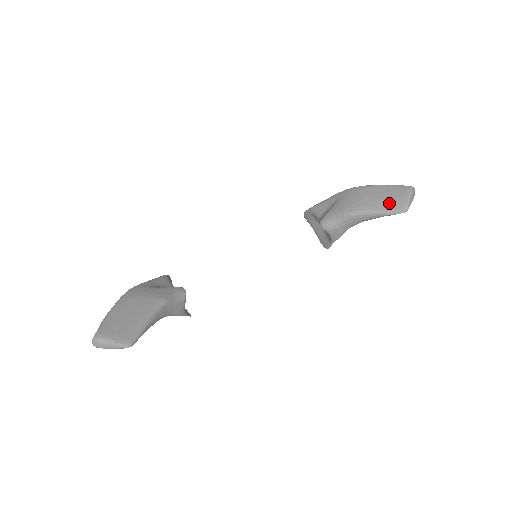
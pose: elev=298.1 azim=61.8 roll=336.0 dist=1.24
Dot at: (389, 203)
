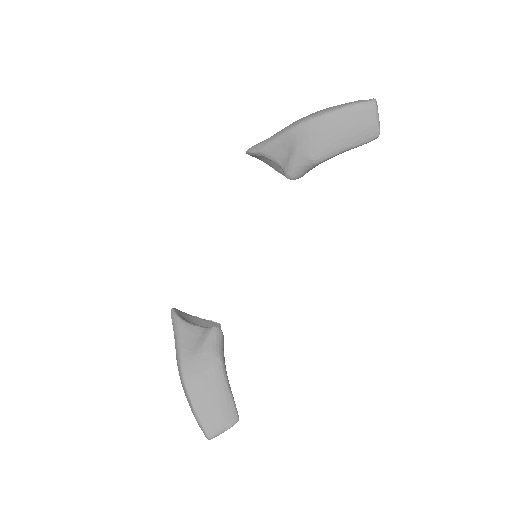
Dot at: (359, 134)
